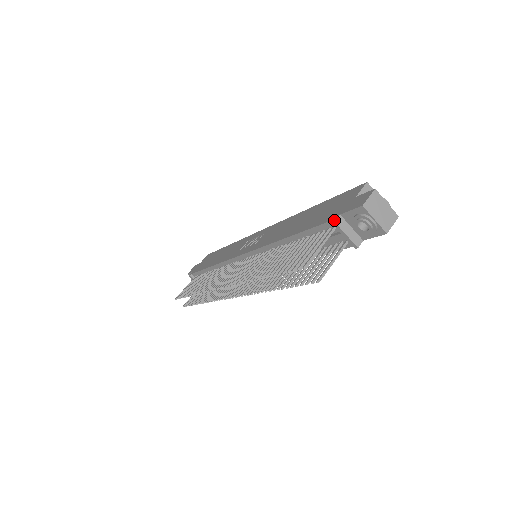
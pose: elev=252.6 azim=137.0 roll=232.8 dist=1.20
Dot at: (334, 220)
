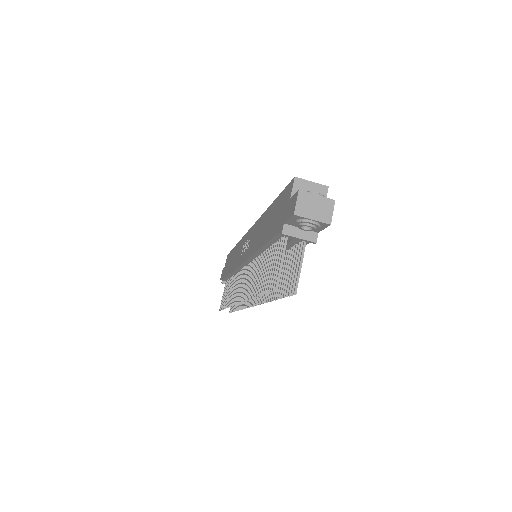
Dot at: (281, 232)
